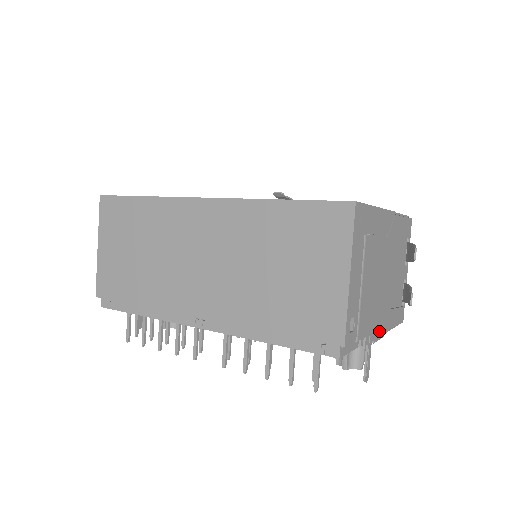
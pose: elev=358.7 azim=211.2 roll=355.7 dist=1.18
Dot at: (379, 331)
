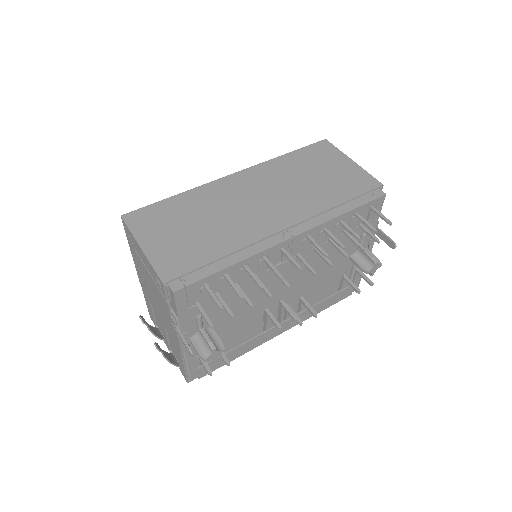
Dot at: occluded
